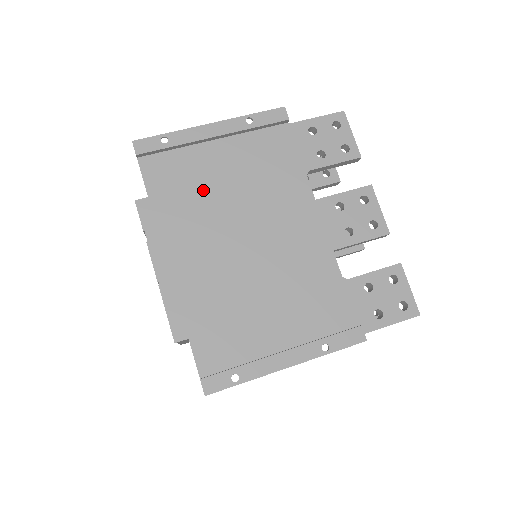
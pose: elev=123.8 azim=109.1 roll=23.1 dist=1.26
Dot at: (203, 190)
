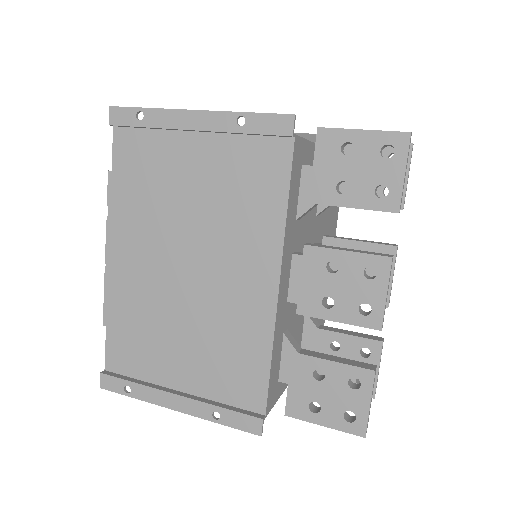
Dot at: (164, 190)
